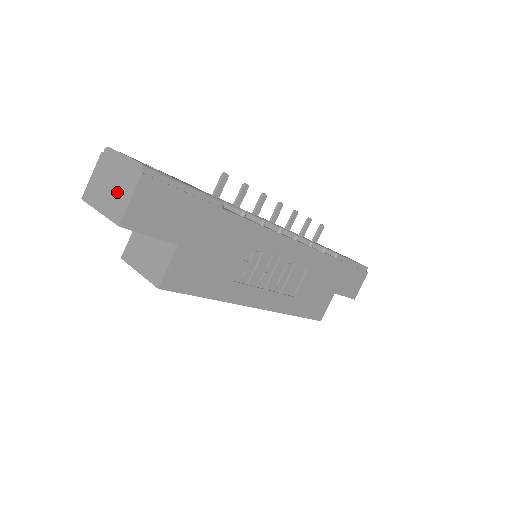
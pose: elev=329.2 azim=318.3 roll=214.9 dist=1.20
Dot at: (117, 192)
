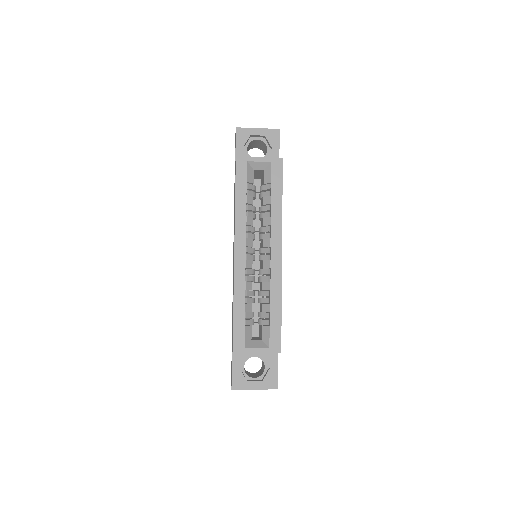
Dot at: occluded
